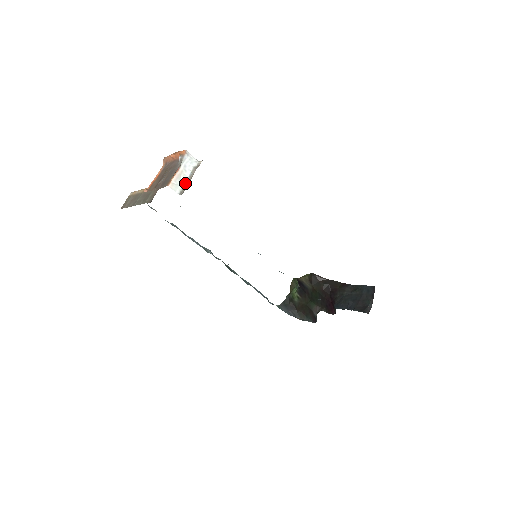
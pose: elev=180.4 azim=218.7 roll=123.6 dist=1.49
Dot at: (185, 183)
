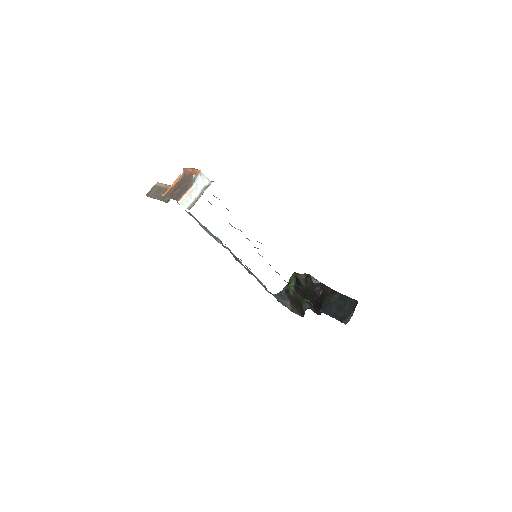
Dot at: (194, 199)
